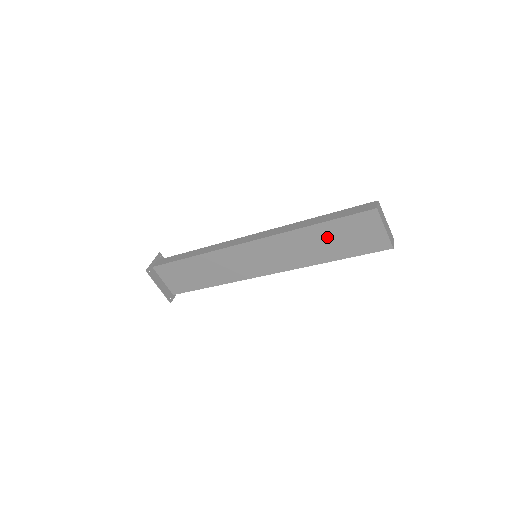
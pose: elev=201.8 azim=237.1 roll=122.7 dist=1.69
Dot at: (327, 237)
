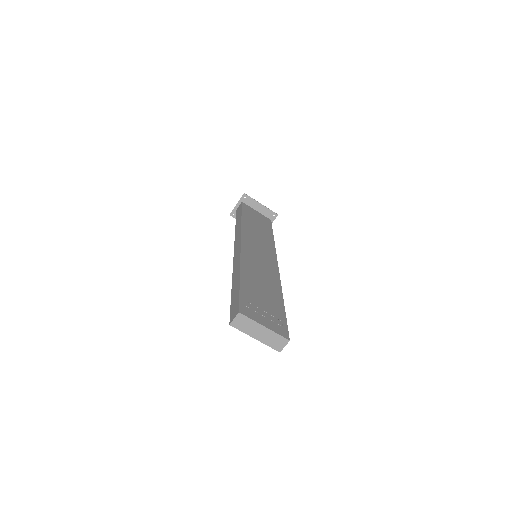
Dot at: occluded
